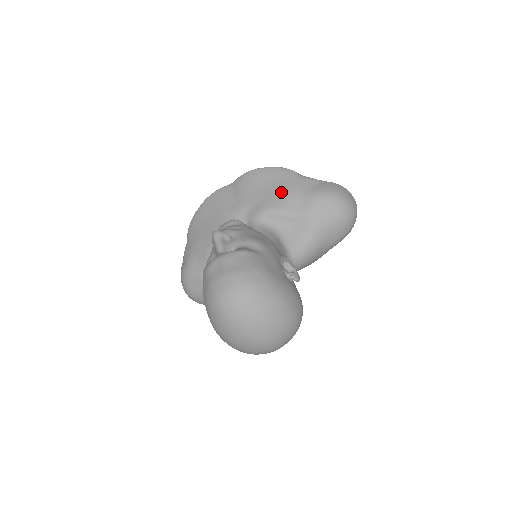
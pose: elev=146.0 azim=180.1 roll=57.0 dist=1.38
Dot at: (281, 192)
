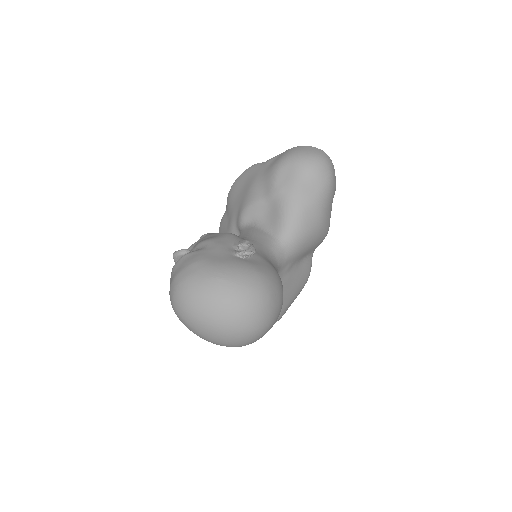
Dot at: (249, 188)
